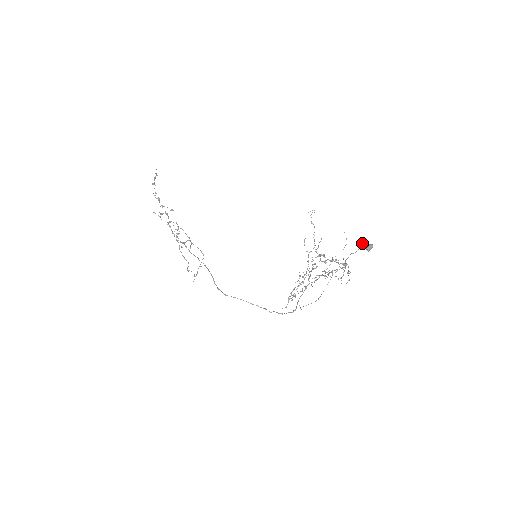
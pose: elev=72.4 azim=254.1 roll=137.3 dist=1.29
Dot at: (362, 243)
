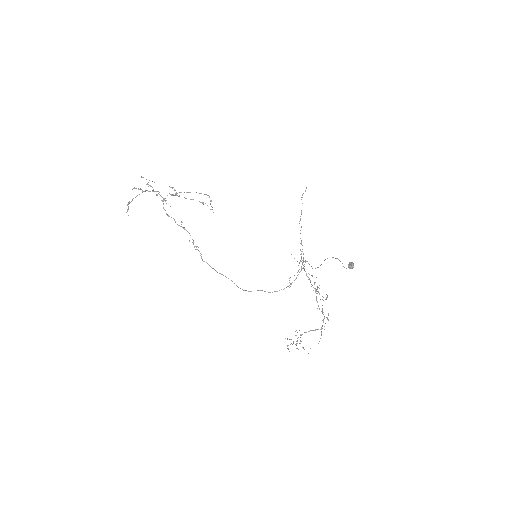
Dot at: occluded
